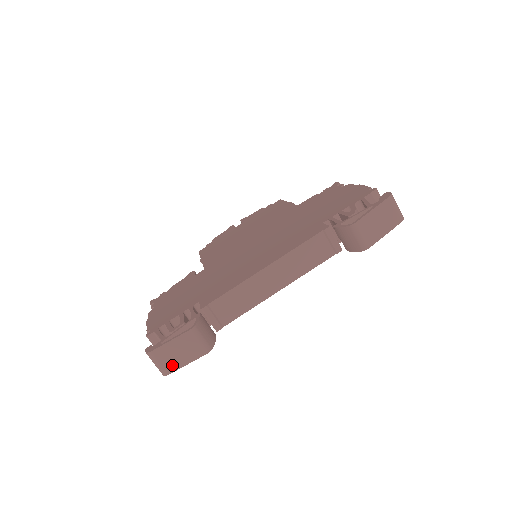
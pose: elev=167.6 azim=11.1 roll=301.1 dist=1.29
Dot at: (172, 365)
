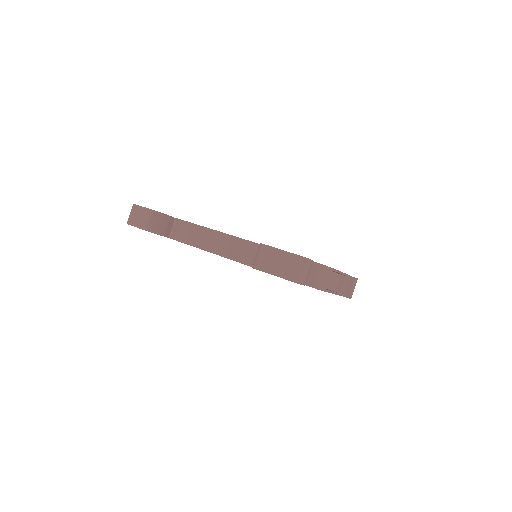
Dot at: (132, 220)
